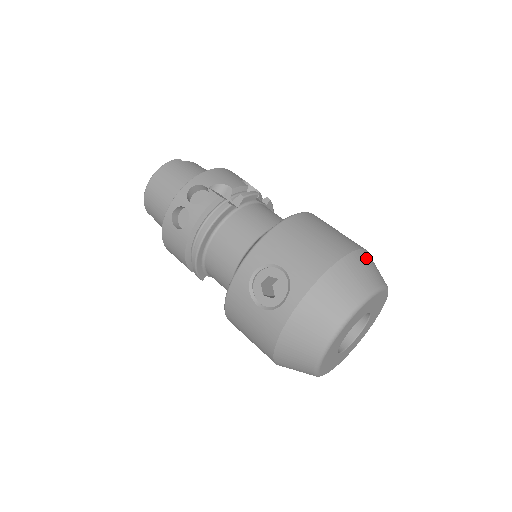
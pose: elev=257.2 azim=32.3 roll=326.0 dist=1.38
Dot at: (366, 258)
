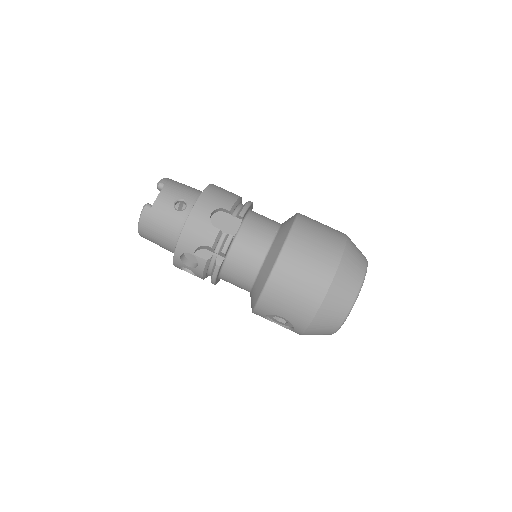
Dot at: (340, 282)
